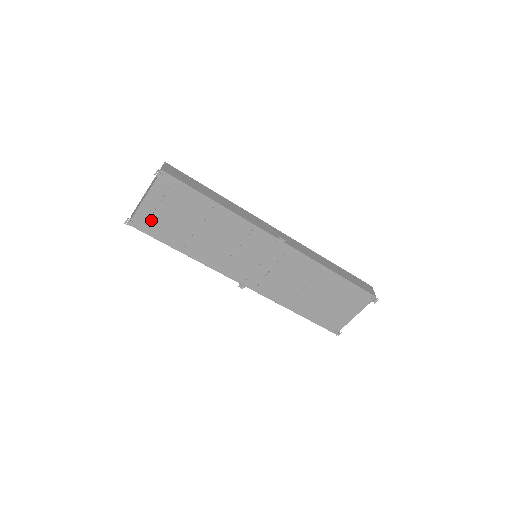
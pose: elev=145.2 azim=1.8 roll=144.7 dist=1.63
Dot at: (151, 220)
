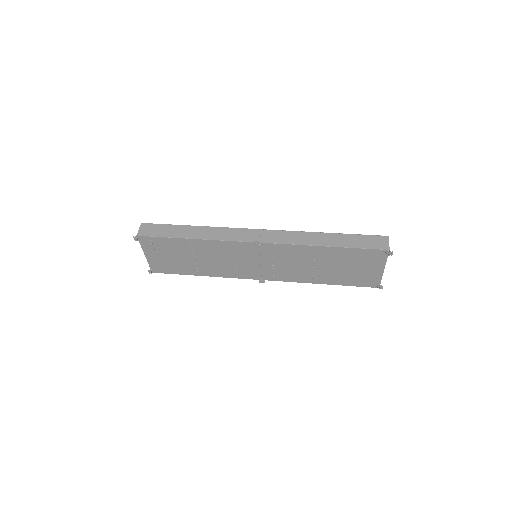
Dot at: (162, 265)
